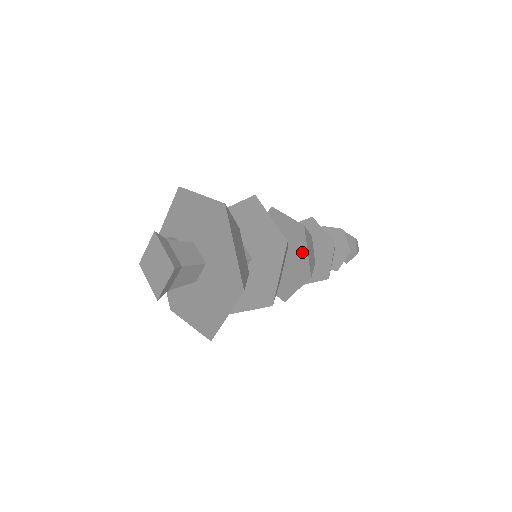
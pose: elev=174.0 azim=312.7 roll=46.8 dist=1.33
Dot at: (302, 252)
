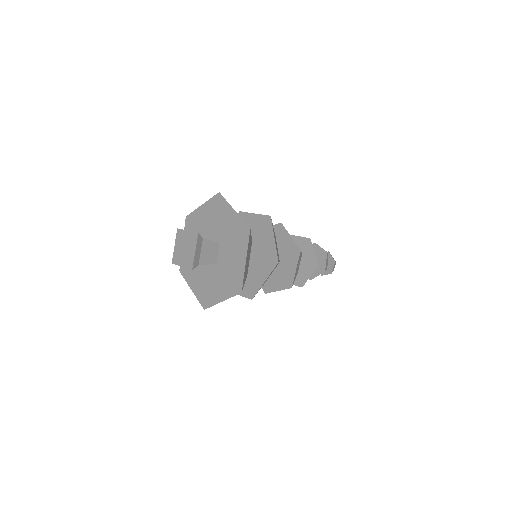
Dot at: (287, 240)
